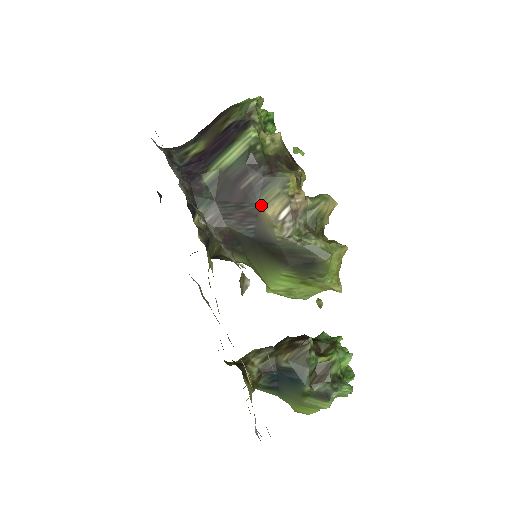
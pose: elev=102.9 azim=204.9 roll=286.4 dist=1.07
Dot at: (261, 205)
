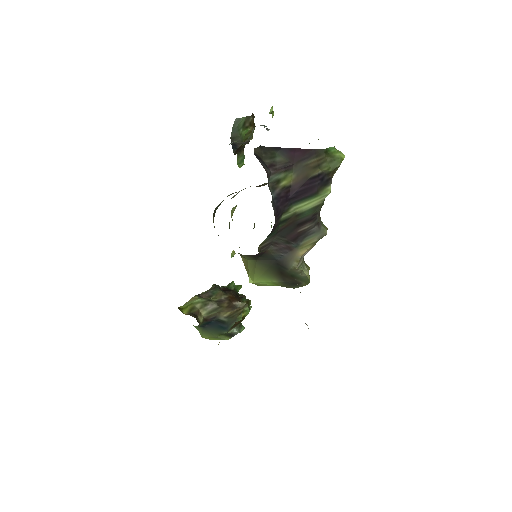
Dot at: (301, 246)
